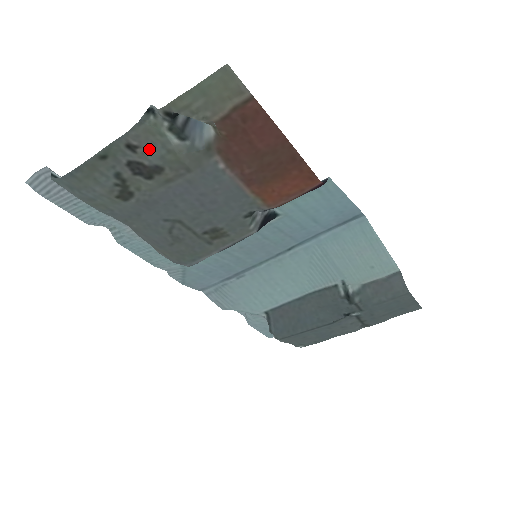
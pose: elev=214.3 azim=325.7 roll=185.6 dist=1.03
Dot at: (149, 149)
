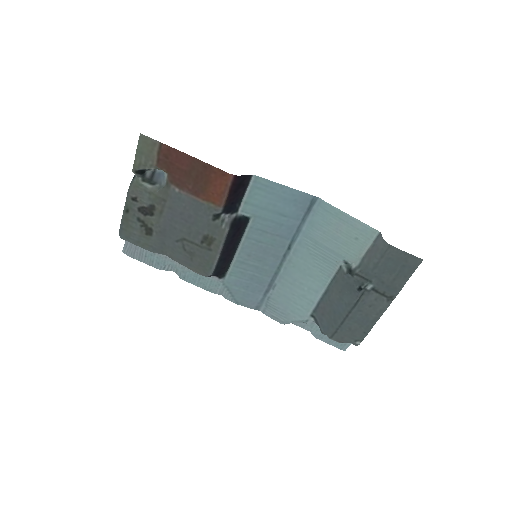
Dot at: (141, 196)
